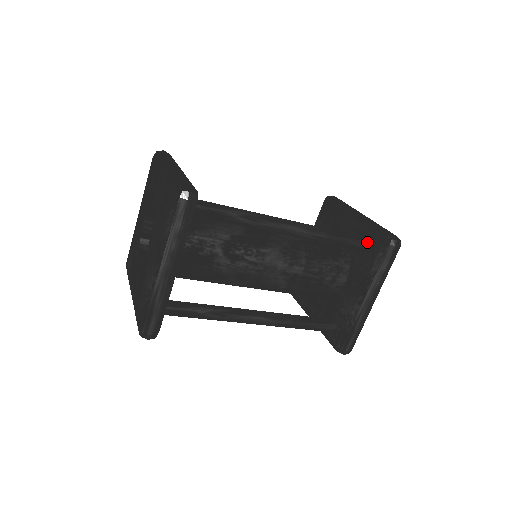
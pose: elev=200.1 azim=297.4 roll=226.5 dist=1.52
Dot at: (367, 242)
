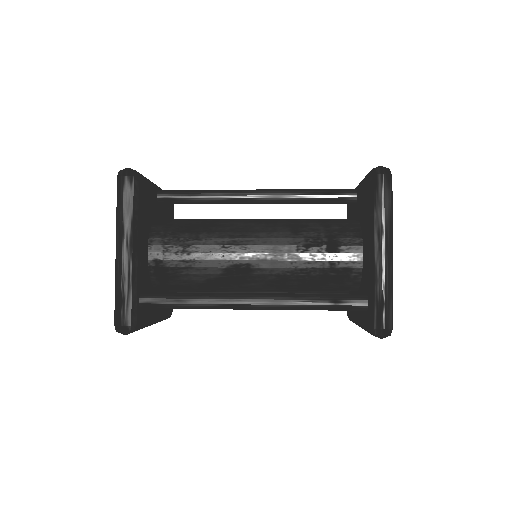
Dot at: (359, 309)
